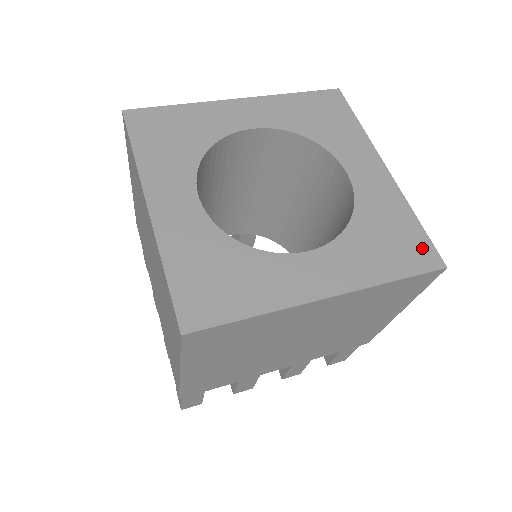
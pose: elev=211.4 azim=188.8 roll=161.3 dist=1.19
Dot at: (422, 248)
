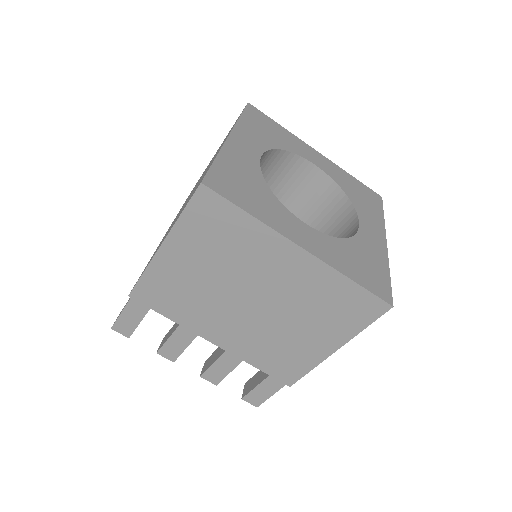
Dot at: (370, 192)
